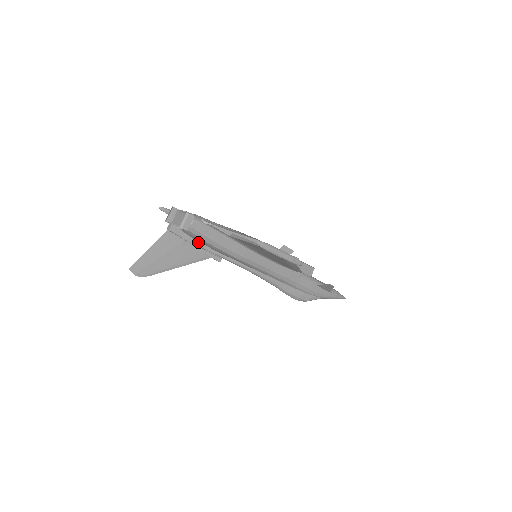
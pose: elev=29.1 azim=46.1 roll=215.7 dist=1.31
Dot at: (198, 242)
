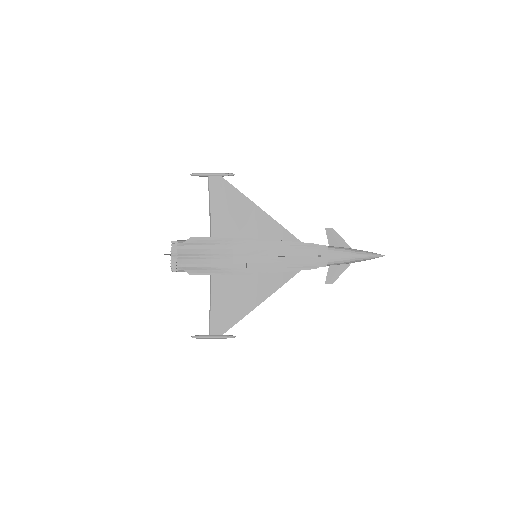
Dot at: occluded
